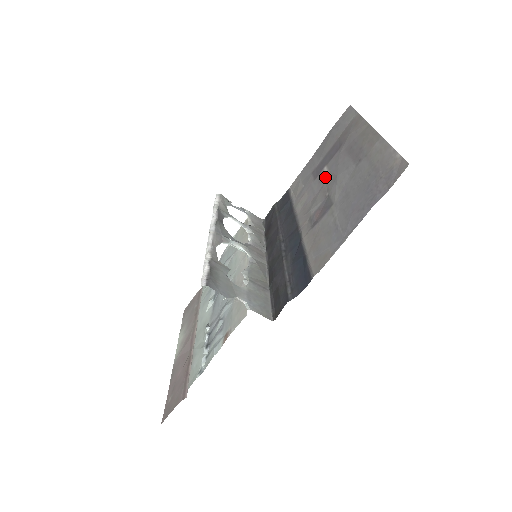
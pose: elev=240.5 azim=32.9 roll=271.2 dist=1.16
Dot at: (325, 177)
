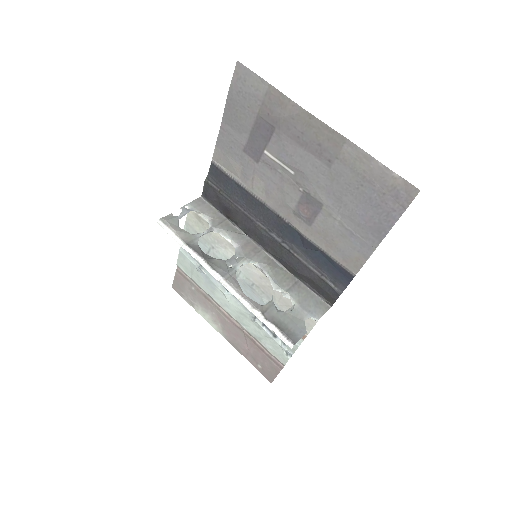
Dot at: (277, 165)
